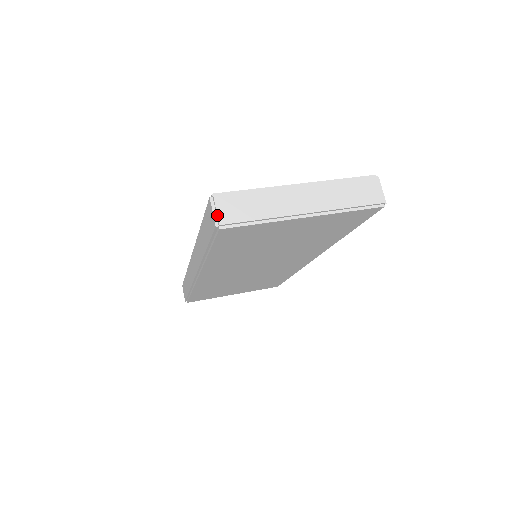
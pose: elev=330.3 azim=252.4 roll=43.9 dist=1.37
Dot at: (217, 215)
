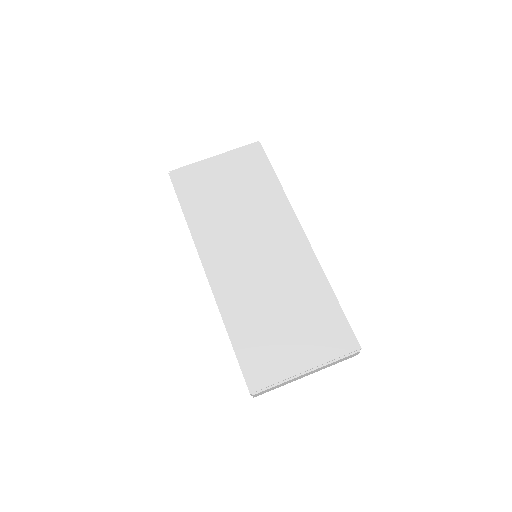
Dot at: (253, 397)
